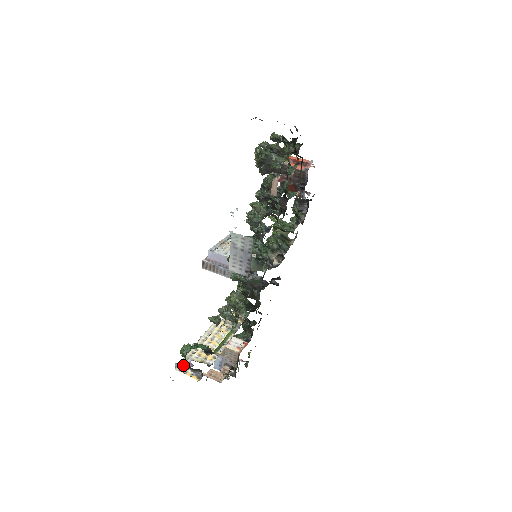
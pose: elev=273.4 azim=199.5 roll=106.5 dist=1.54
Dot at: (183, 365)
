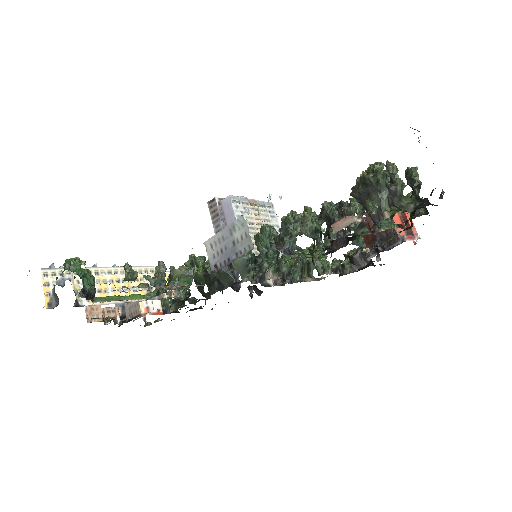
Dot at: (55, 274)
